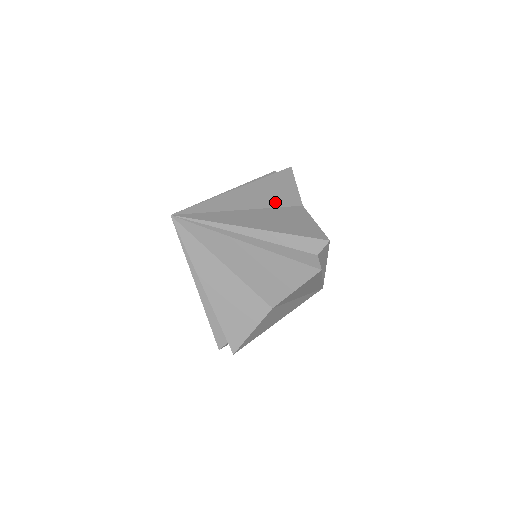
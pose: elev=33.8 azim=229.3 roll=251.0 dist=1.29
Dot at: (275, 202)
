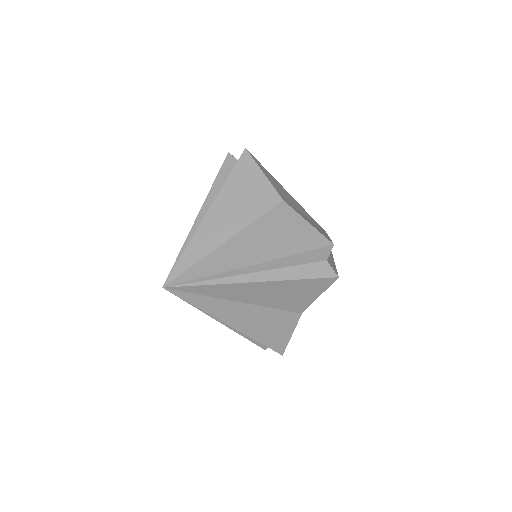
Dot at: (253, 211)
